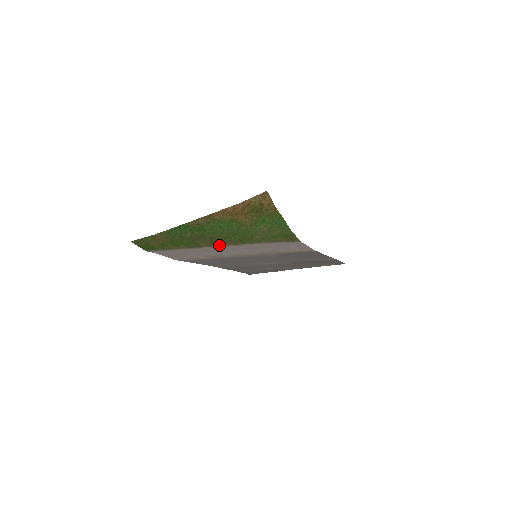
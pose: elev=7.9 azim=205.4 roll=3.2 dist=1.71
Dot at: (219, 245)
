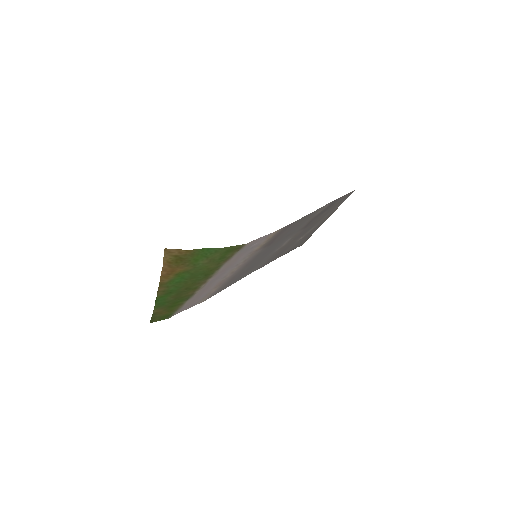
Dot at: (201, 285)
